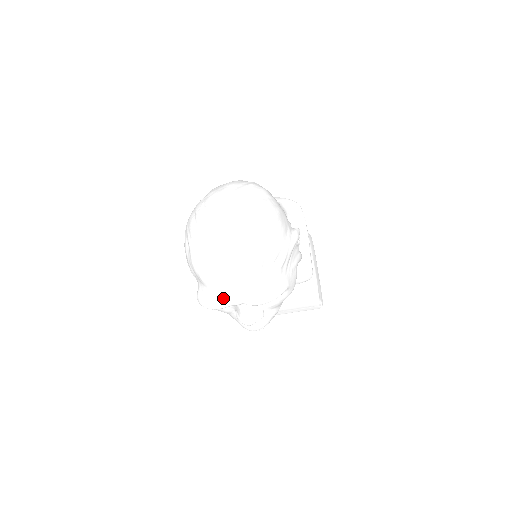
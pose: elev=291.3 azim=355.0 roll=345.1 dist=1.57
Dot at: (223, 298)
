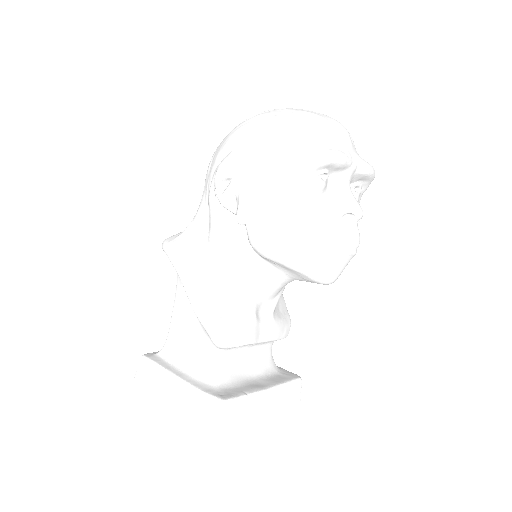
Dot at: (345, 148)
